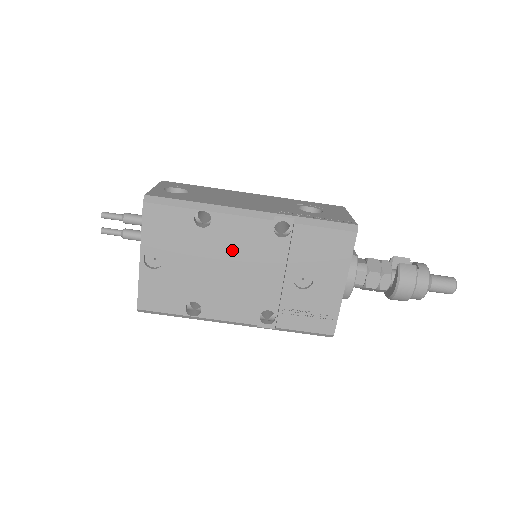
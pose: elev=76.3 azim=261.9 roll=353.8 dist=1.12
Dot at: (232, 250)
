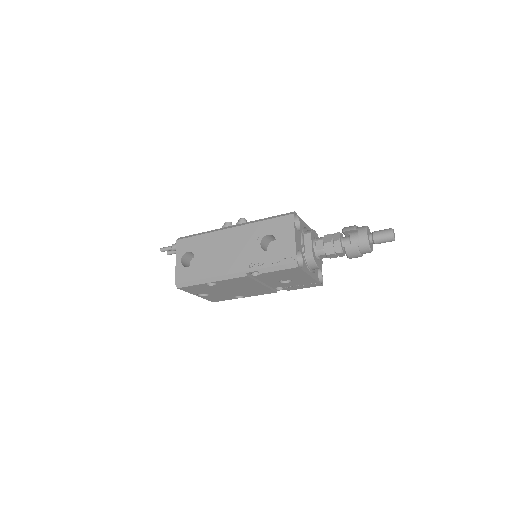
Dot at: (237, 285)
